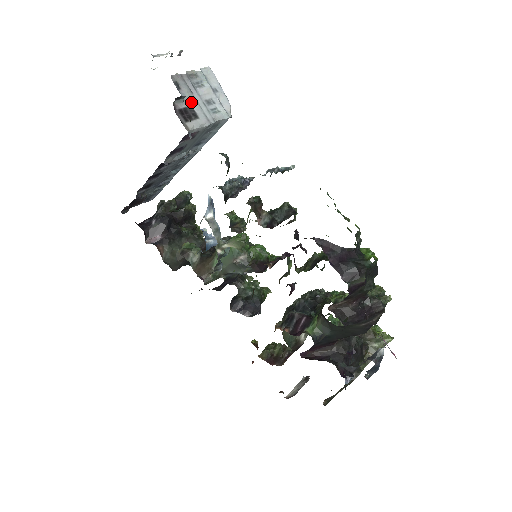
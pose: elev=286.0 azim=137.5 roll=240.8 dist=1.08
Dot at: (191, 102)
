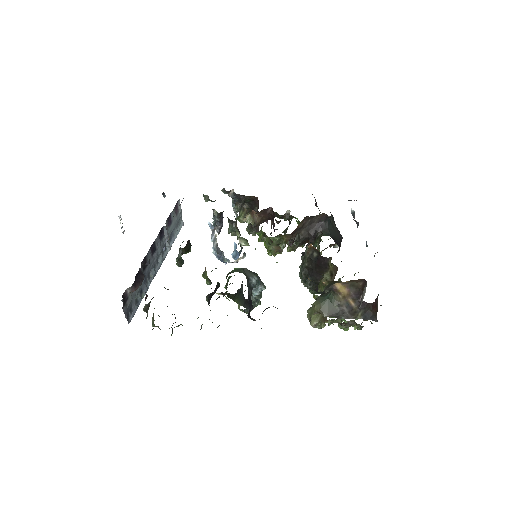
Dot at: occluded
